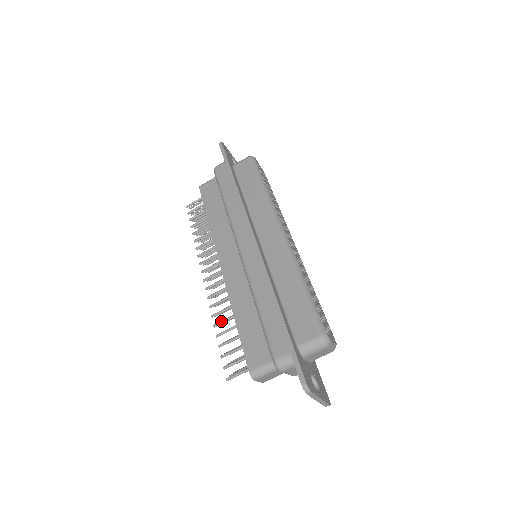
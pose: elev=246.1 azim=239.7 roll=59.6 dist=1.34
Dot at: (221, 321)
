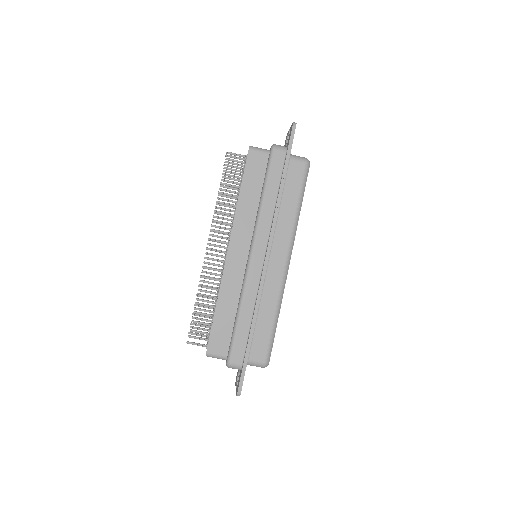
Dot at: (204, 296)
